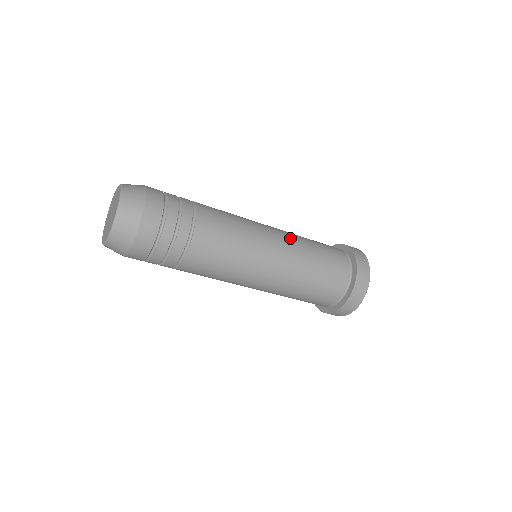
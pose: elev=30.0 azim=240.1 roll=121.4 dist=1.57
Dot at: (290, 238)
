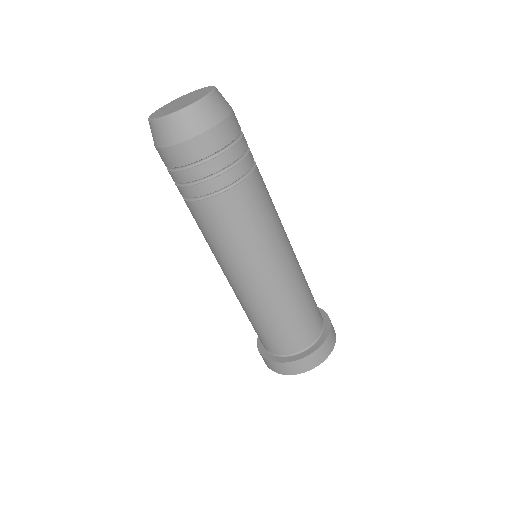
Dot at: (292, 278)
